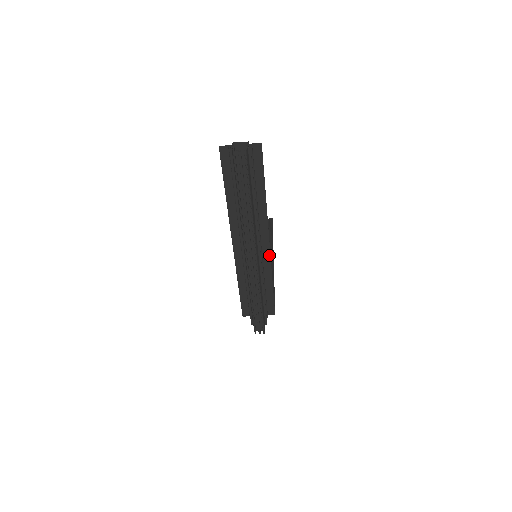
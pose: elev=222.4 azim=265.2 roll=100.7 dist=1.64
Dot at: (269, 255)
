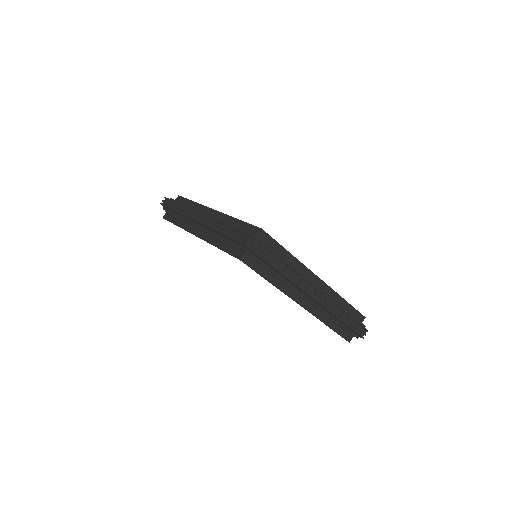
Dot at: (220, 213)
